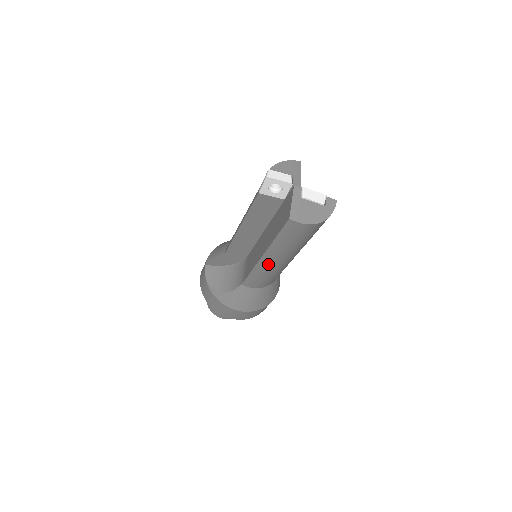
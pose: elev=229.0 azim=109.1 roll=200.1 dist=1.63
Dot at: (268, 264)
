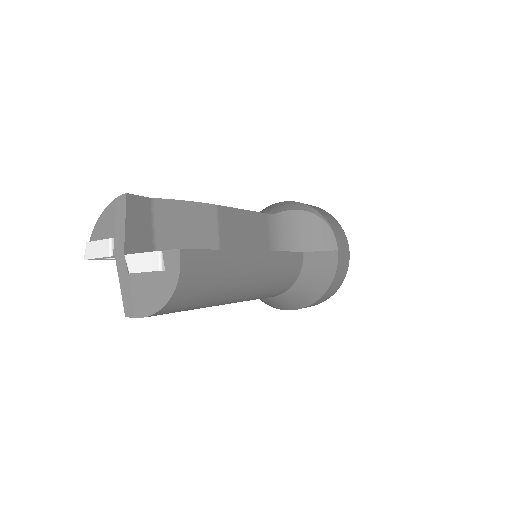
Dot at: occluded
